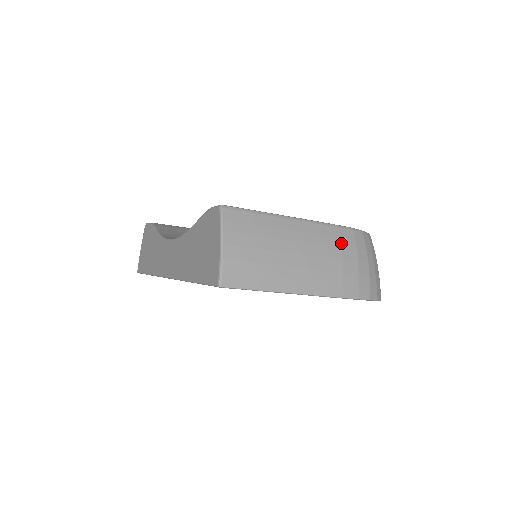
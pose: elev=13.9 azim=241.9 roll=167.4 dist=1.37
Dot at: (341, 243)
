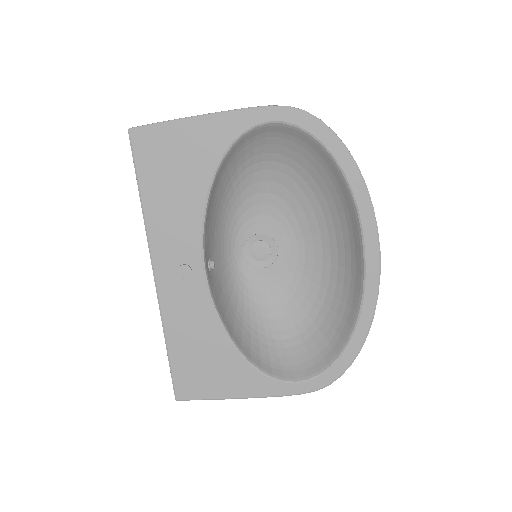
Dot at: occluded
